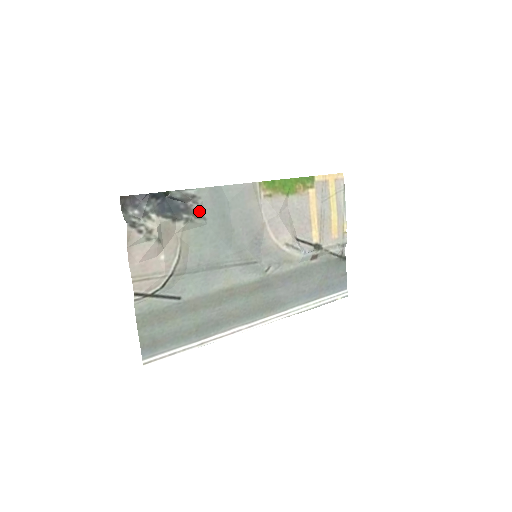
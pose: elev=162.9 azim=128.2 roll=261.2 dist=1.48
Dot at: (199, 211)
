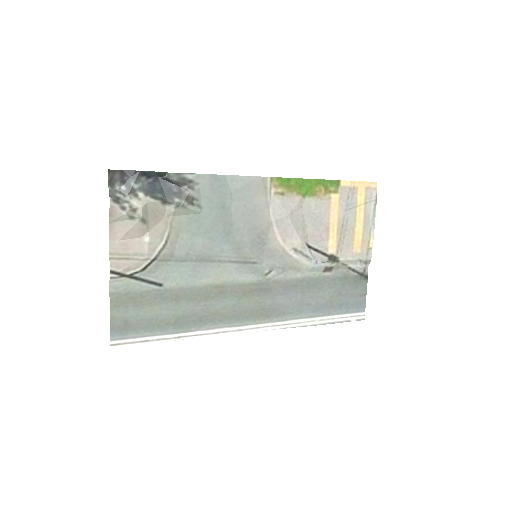
Dot at: (194, 197)
